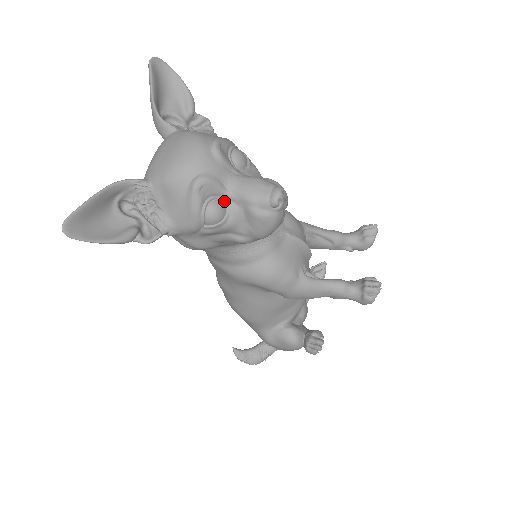
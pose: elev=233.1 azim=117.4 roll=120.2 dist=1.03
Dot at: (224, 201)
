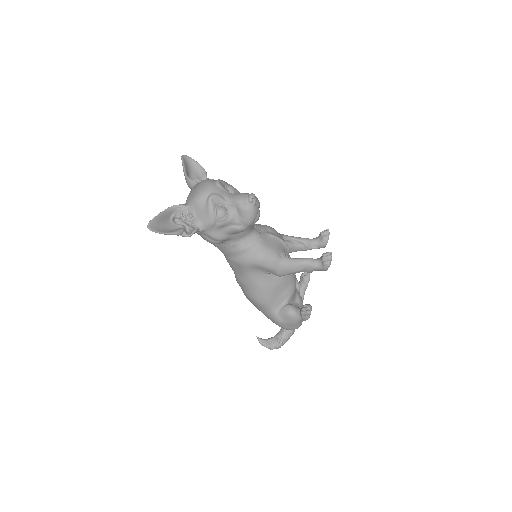
Dot at: (226, 207)
